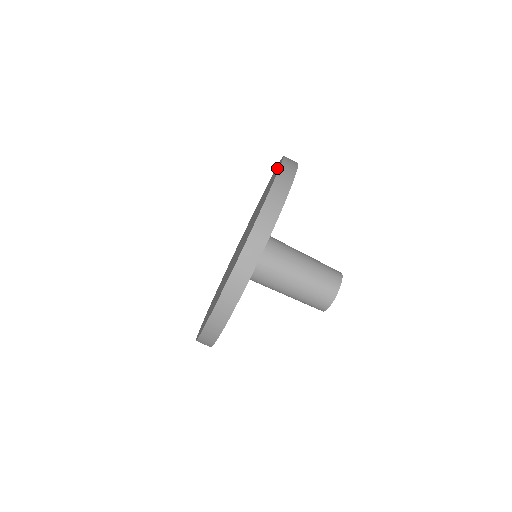
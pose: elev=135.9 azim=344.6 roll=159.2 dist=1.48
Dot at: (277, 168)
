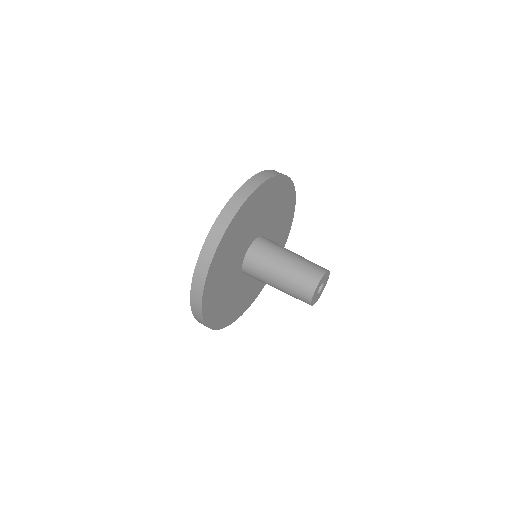
Dot at: occluded
